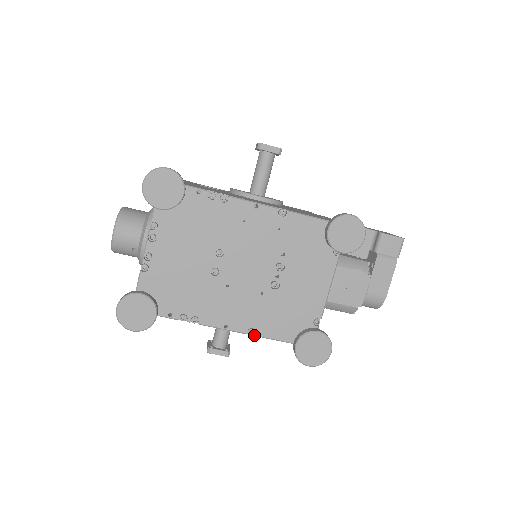
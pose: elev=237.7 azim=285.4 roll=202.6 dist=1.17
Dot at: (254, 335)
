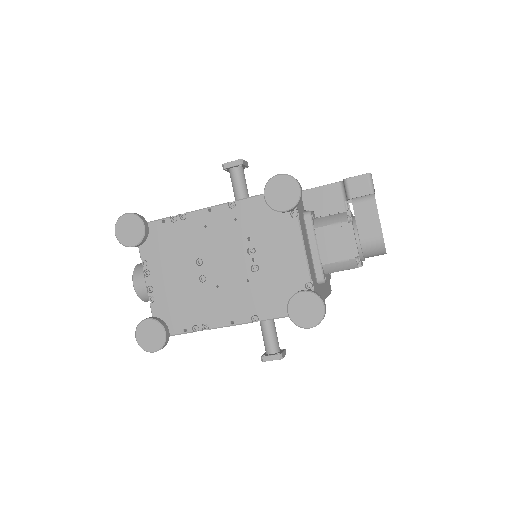
Dot at: occluded
